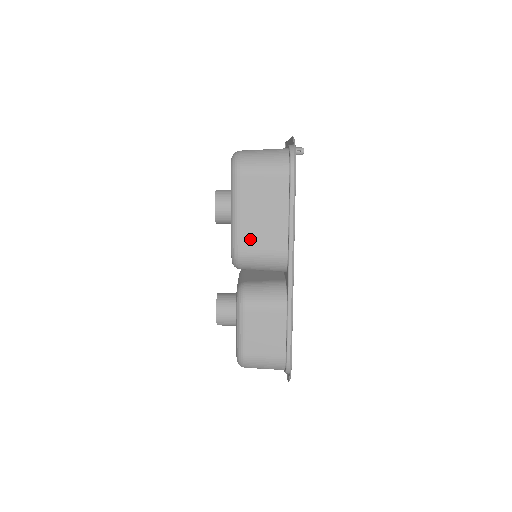
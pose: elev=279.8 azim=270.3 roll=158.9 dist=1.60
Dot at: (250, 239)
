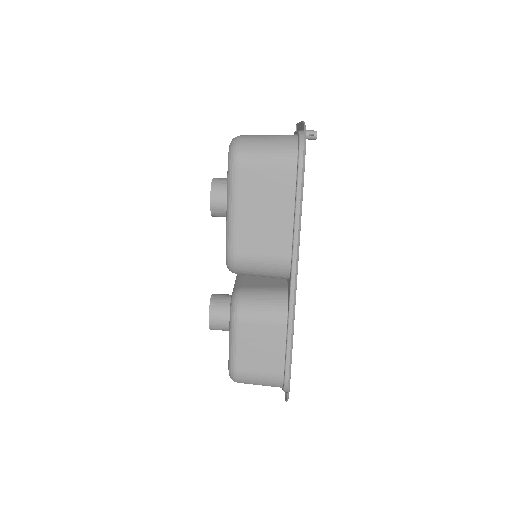
Dot at: (248, 241)
